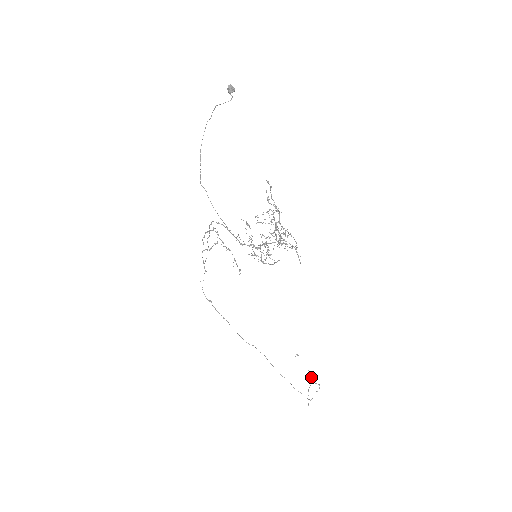
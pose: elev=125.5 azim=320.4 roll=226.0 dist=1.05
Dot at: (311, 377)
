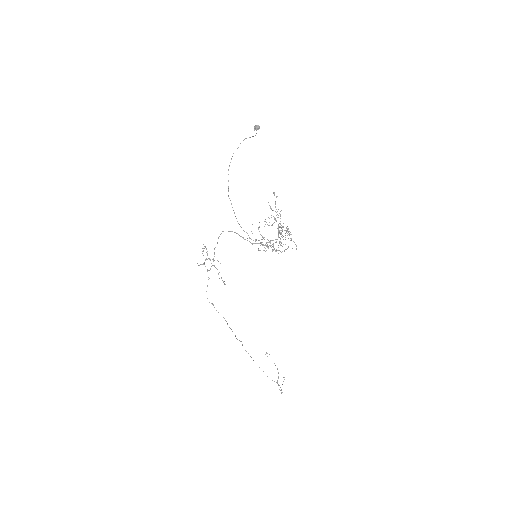
Dot at: occluded
